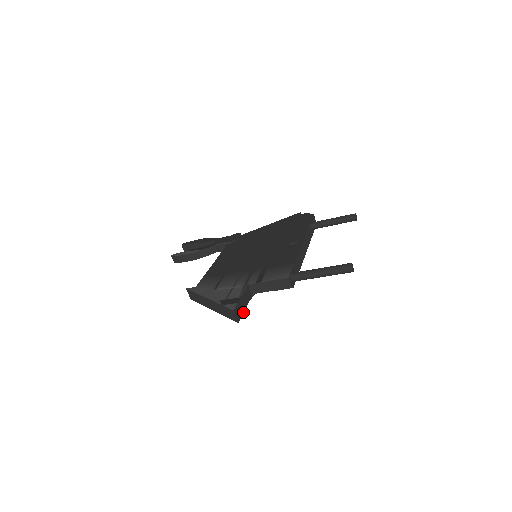
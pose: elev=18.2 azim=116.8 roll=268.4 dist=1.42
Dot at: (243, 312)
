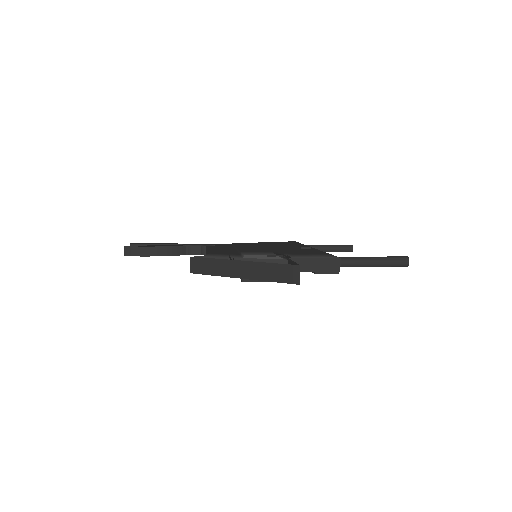
Dot at: occluded
